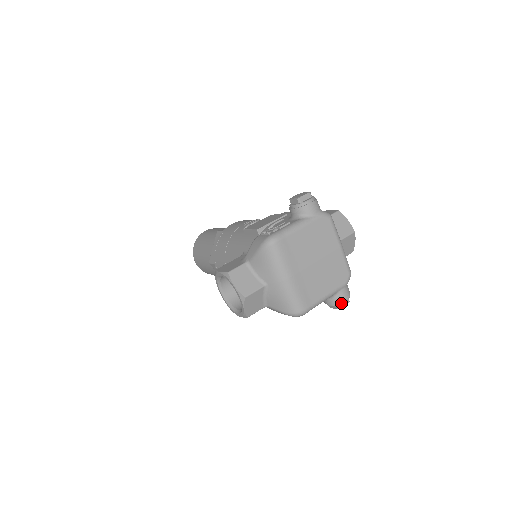
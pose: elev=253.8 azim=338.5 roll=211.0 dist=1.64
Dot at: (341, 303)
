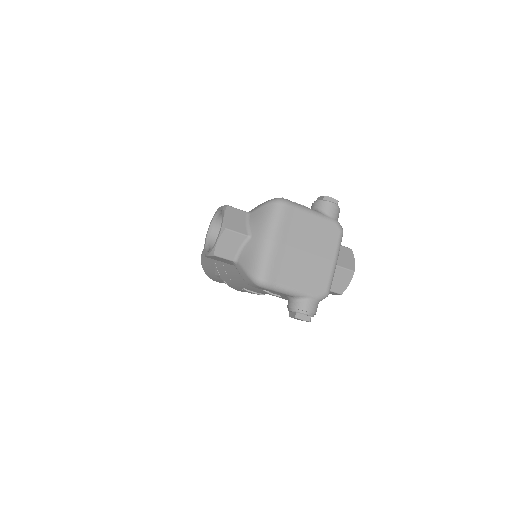
Dot at: (302, 312)
